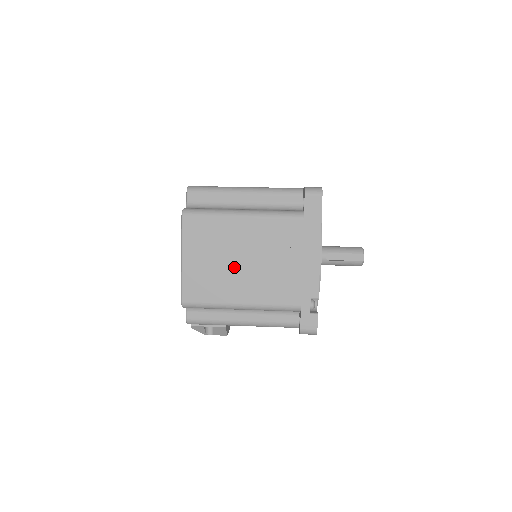
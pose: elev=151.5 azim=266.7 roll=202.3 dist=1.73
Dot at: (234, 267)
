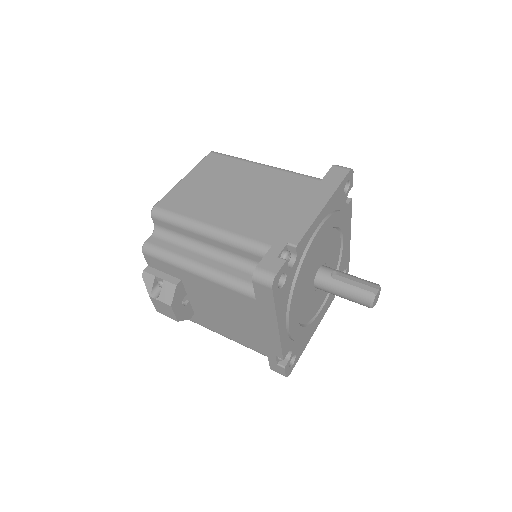
Dot at: (226, 195)
